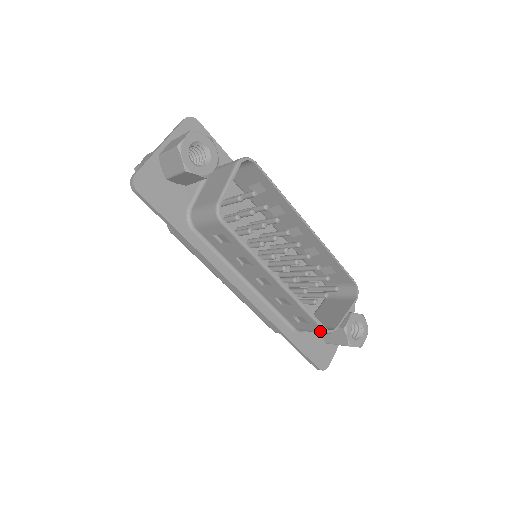
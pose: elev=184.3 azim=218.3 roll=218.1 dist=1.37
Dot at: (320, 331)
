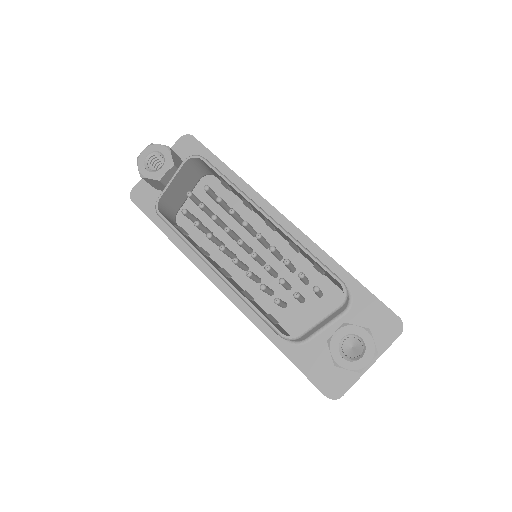
Dot at: occluded
